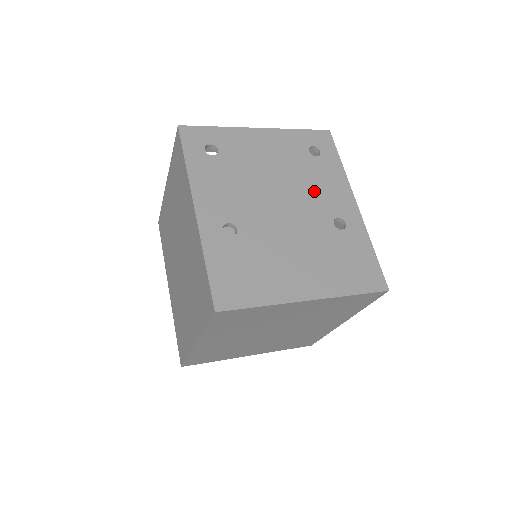
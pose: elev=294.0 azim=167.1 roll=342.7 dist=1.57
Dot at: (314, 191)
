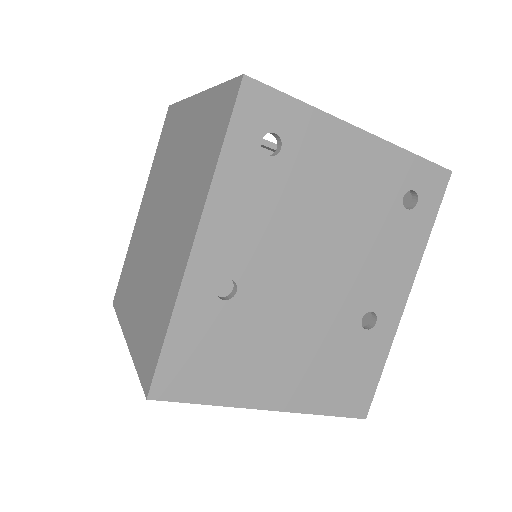
Dot at: (369, 264)
